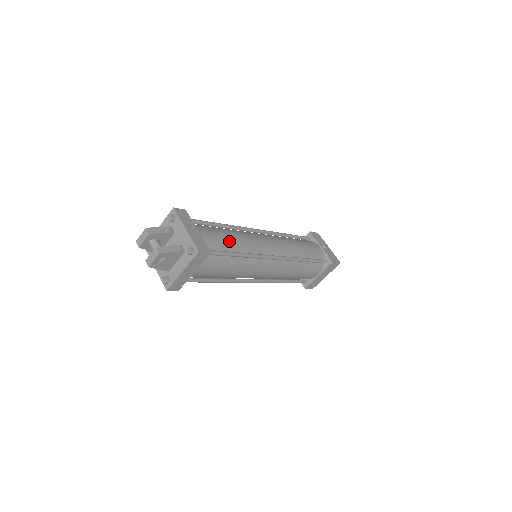
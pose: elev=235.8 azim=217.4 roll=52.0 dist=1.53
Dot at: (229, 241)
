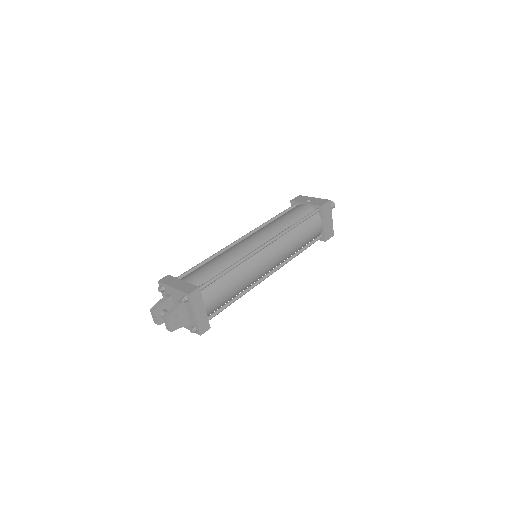
Dot at: (214, 267)
